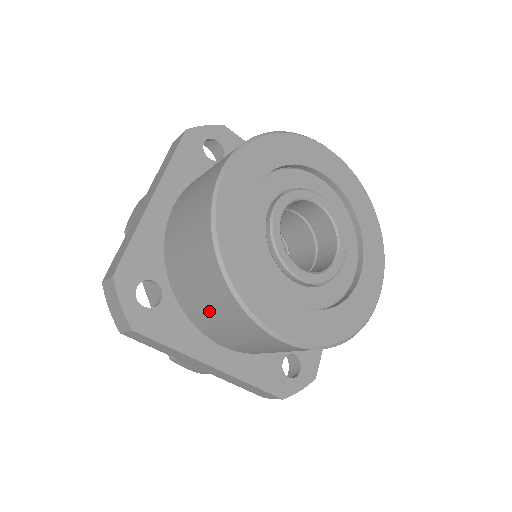
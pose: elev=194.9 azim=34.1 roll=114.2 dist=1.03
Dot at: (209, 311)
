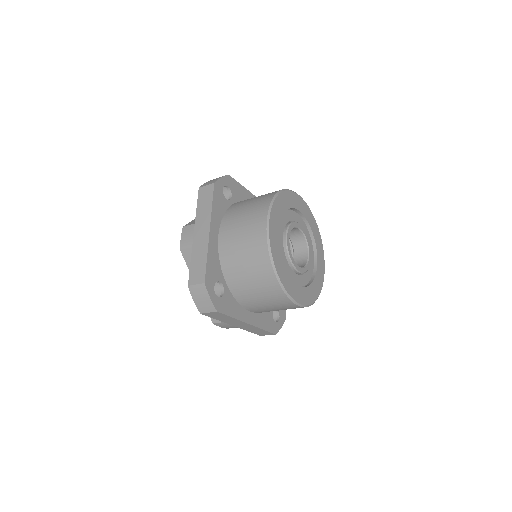
Dot at: (257, 295)
